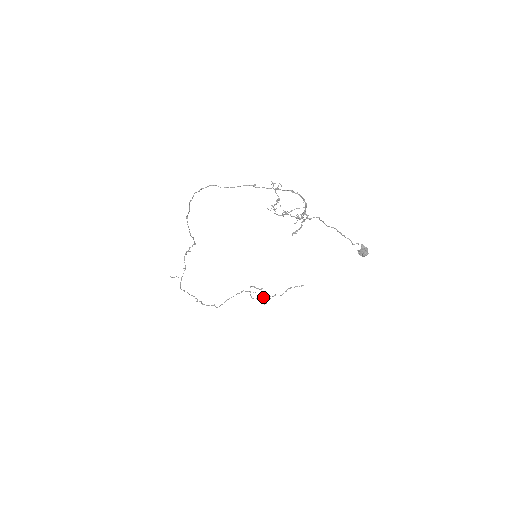
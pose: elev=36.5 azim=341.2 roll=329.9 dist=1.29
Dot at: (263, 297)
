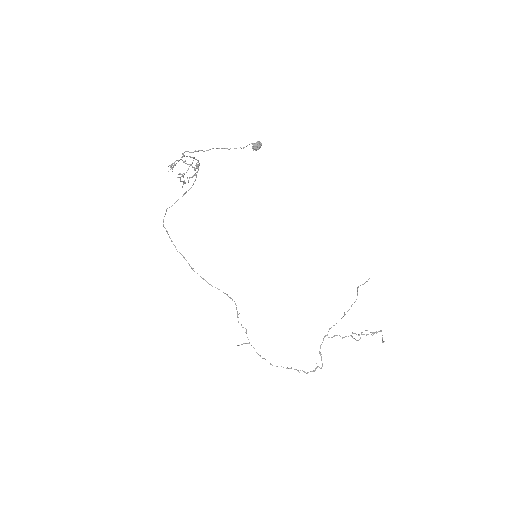
Dot at: occluded
